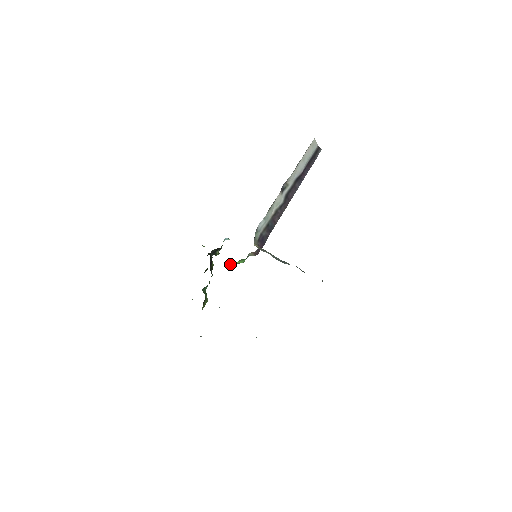
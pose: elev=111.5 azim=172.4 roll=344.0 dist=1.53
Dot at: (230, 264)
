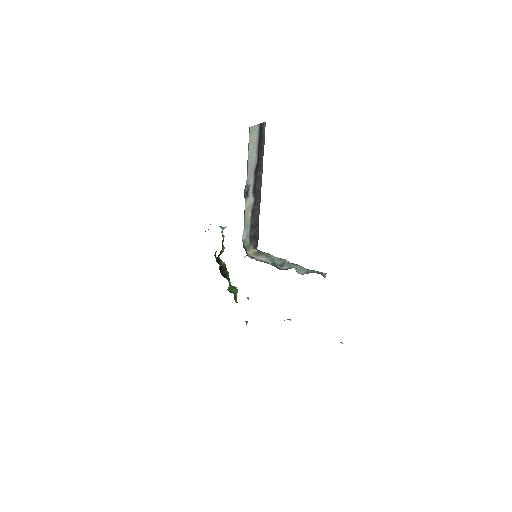
Dot at: occluded
